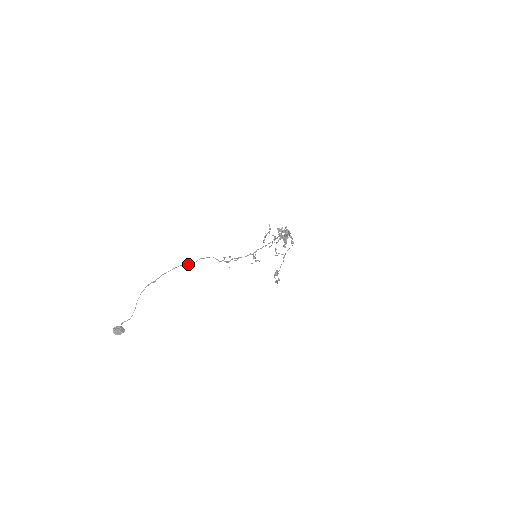
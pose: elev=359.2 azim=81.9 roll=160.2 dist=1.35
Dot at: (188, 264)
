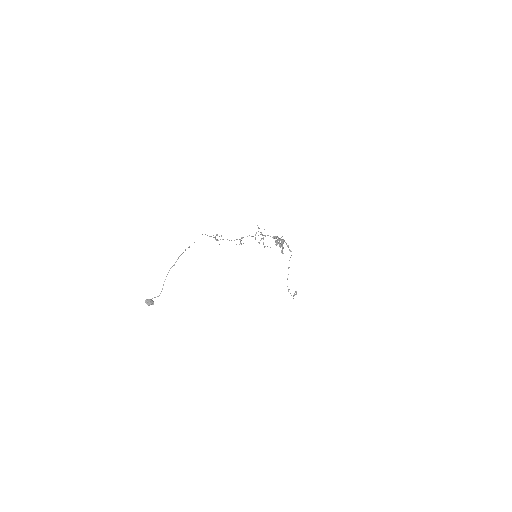
Dot at: occluded
